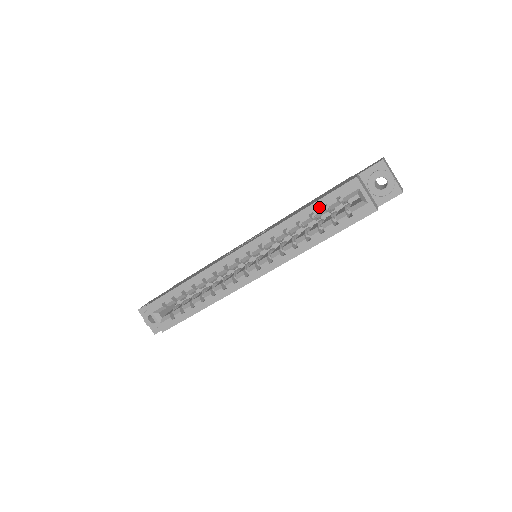
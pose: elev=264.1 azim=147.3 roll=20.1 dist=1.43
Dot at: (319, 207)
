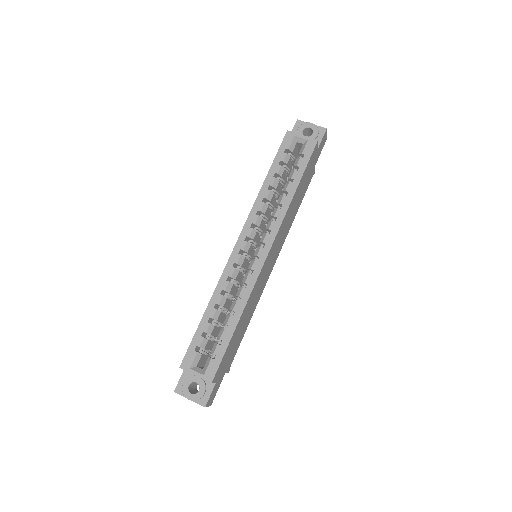
Dot at: (277, 166)
